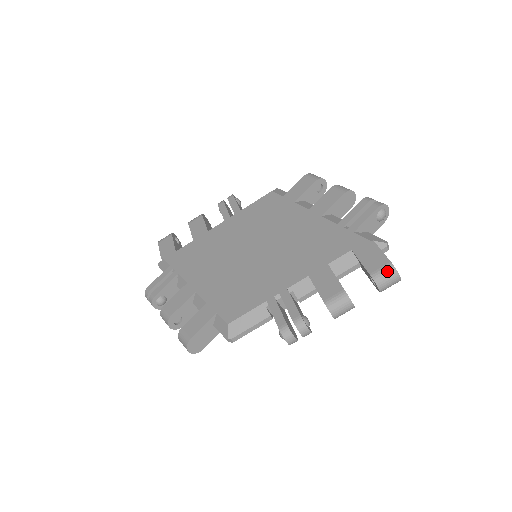
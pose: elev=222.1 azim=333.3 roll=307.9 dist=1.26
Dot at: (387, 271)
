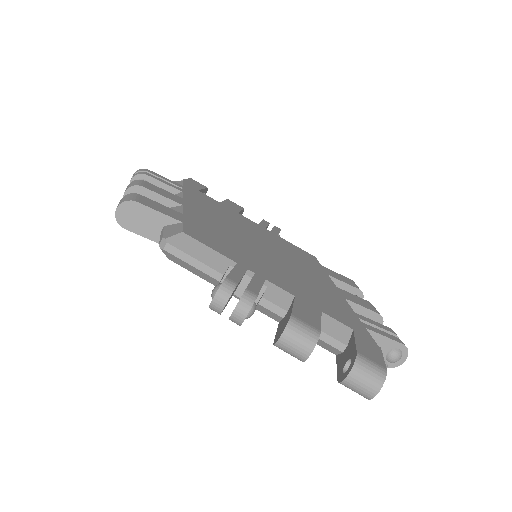
Dot at: (376, 369)
